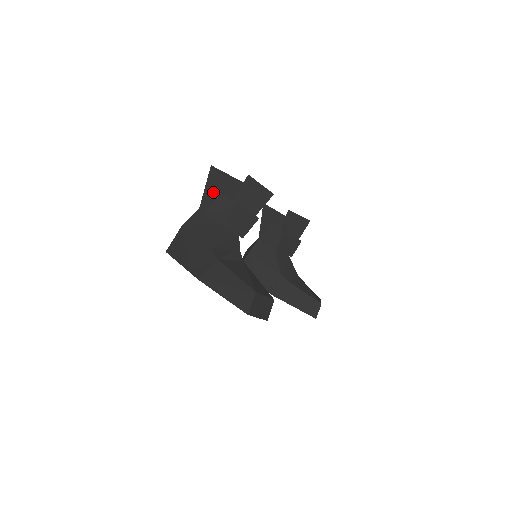
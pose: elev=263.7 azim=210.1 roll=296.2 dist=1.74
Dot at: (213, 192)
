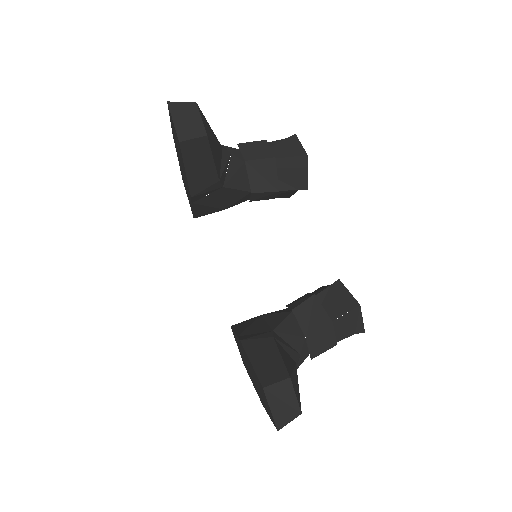
Dot at: occluded
